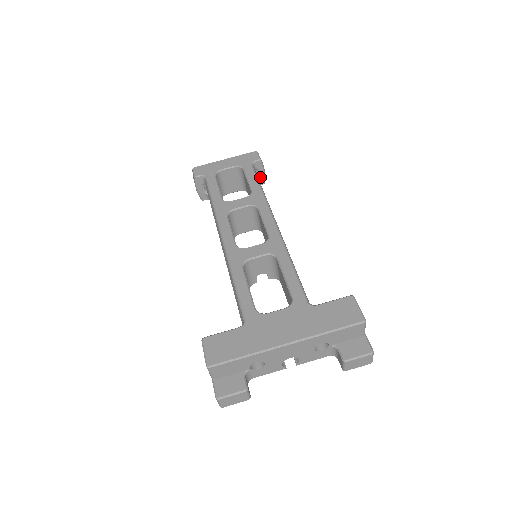
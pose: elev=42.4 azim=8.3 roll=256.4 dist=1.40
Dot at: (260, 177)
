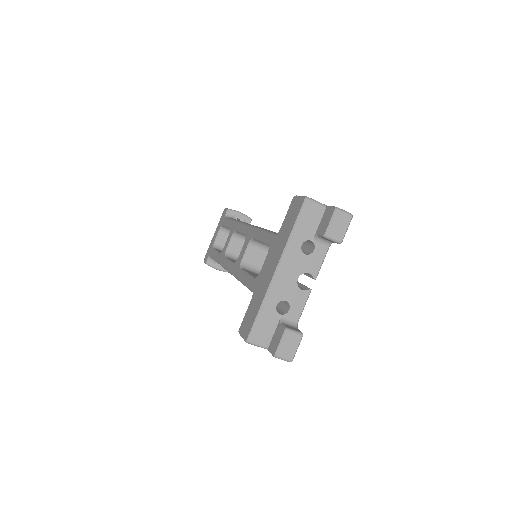
Dot at: (243, 219)
